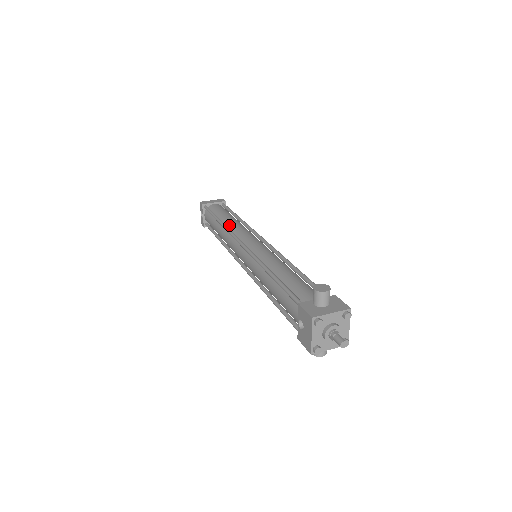
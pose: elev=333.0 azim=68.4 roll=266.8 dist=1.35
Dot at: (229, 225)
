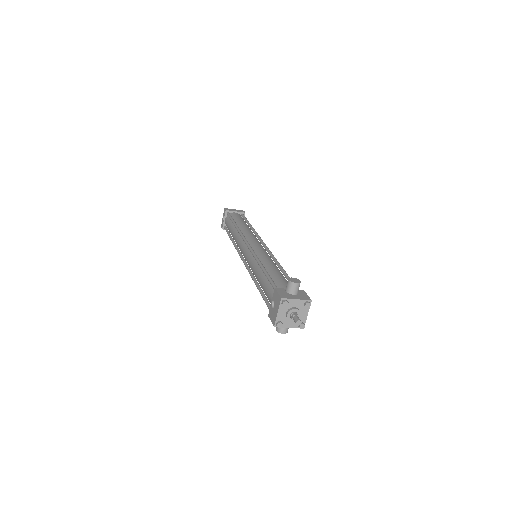
Dot at: (242, 229)
